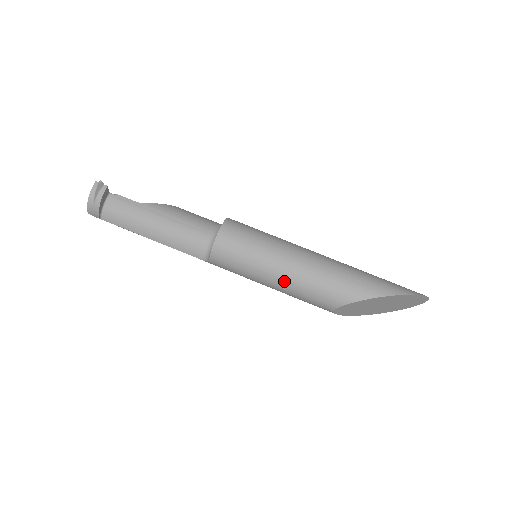
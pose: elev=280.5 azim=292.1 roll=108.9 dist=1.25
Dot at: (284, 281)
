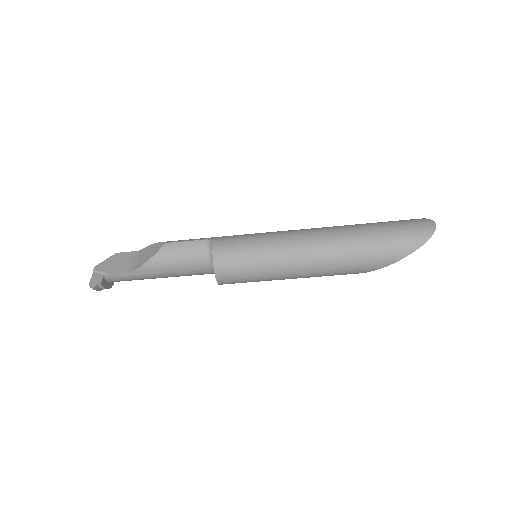
Dot at: occluded
